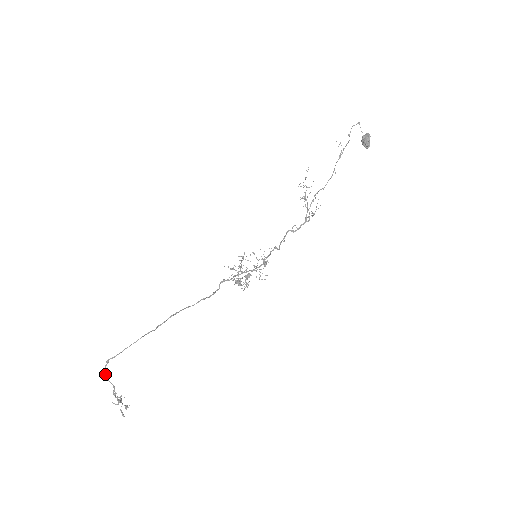
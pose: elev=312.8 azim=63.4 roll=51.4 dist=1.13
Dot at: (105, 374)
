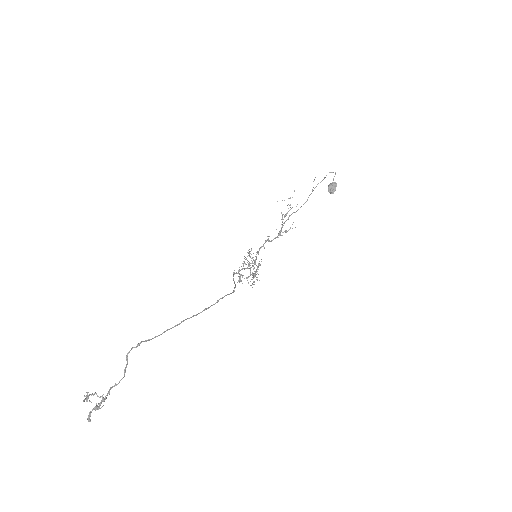
Dot at: (127, 361)
